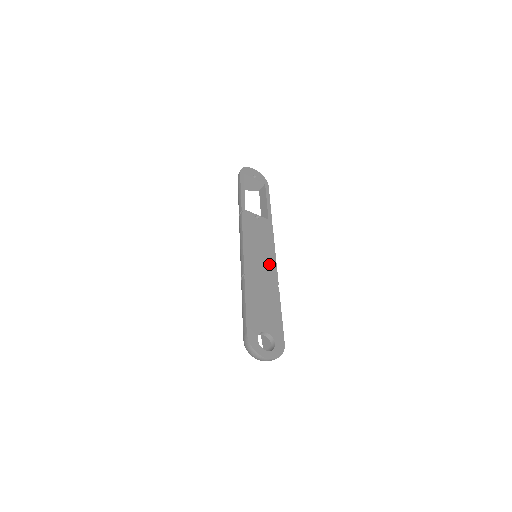
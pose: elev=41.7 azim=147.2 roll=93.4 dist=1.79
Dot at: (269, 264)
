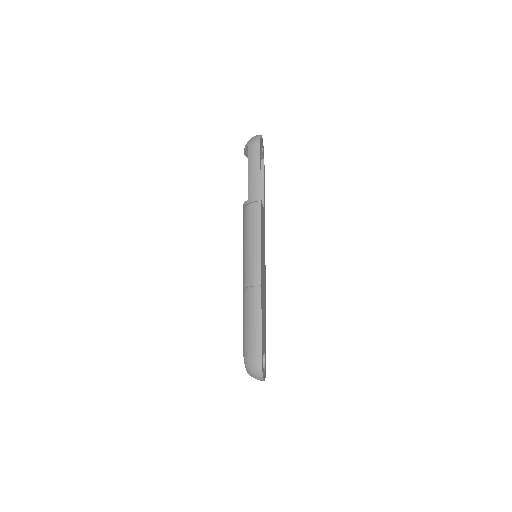
Dot at: occluded
